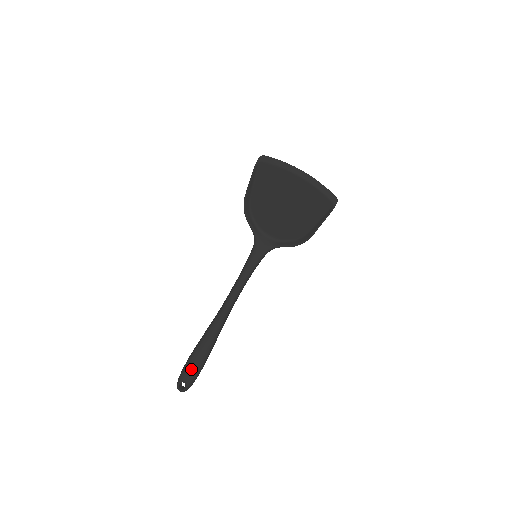
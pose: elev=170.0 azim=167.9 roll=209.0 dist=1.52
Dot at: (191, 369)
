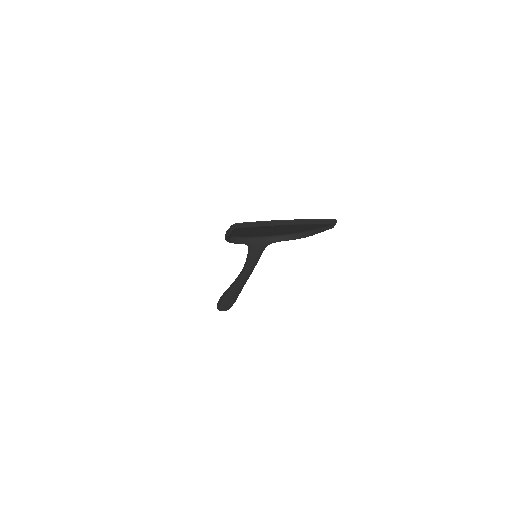
Dot at: (227, 307)
